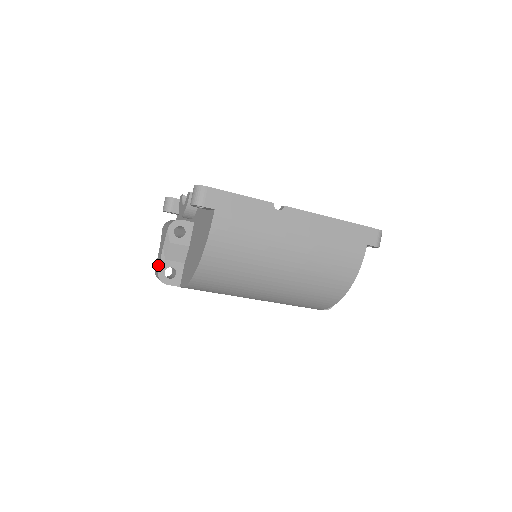
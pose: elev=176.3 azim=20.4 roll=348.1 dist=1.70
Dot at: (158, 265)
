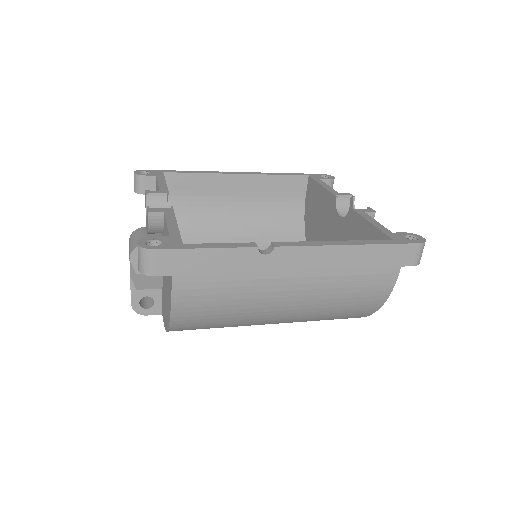
Dot at: occluded
